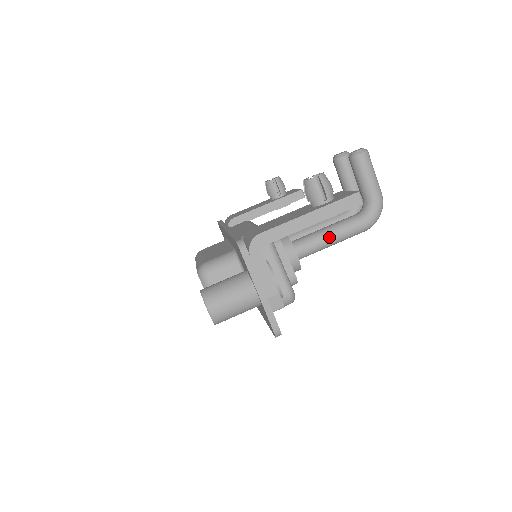
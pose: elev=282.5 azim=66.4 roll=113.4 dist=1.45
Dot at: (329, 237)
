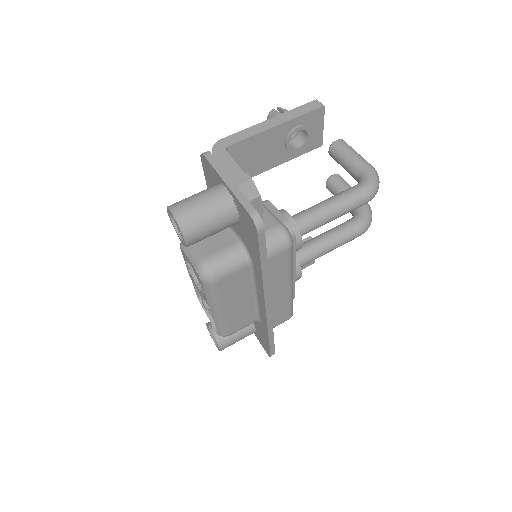
Dot at: (326, 203)
